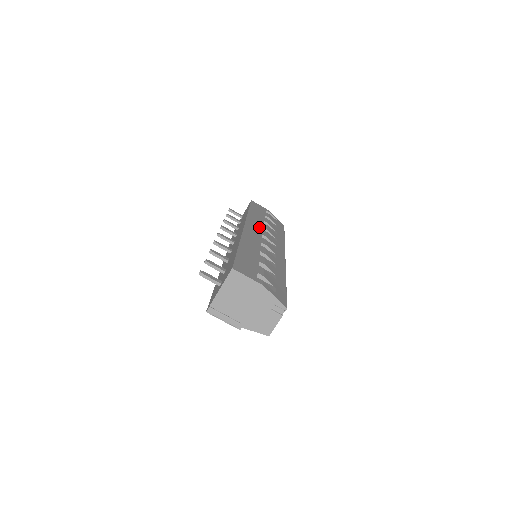
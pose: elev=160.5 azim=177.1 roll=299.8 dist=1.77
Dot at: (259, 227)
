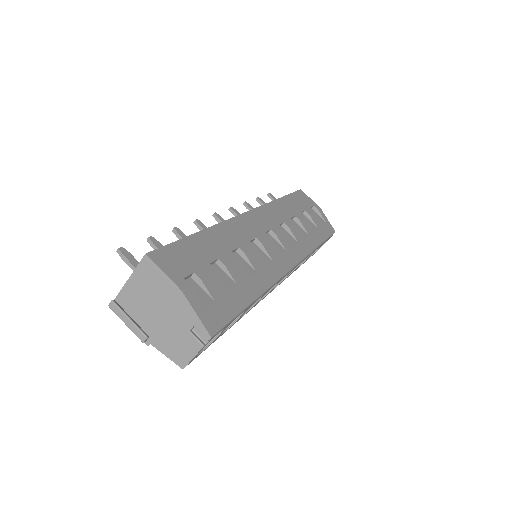
Dot at: (275, 220)
